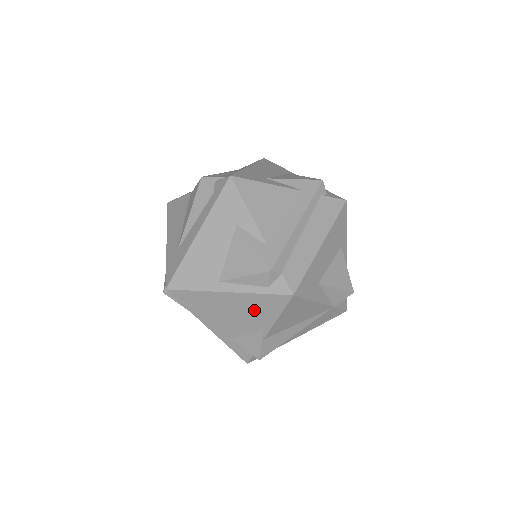
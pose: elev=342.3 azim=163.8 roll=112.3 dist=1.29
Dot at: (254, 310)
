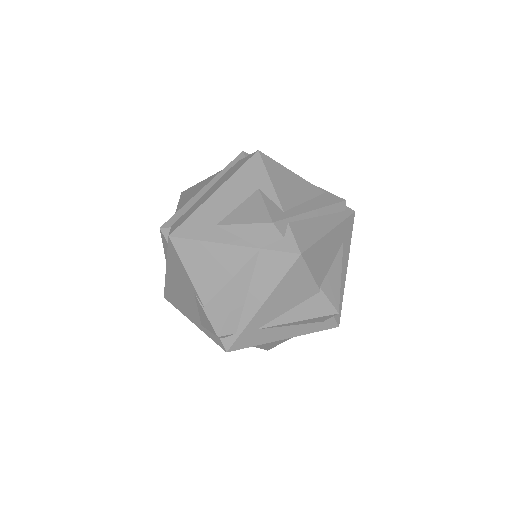
Dot at: (179, 275)
